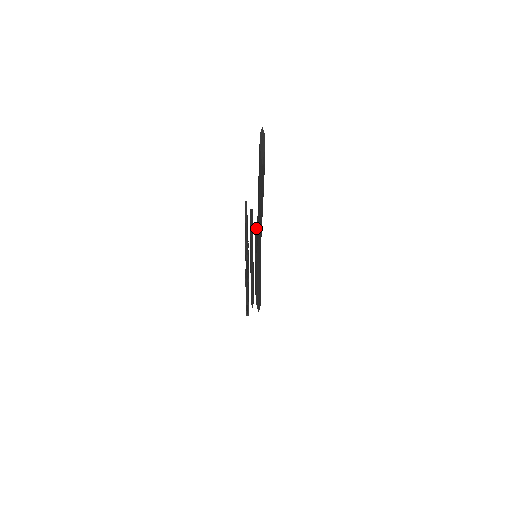
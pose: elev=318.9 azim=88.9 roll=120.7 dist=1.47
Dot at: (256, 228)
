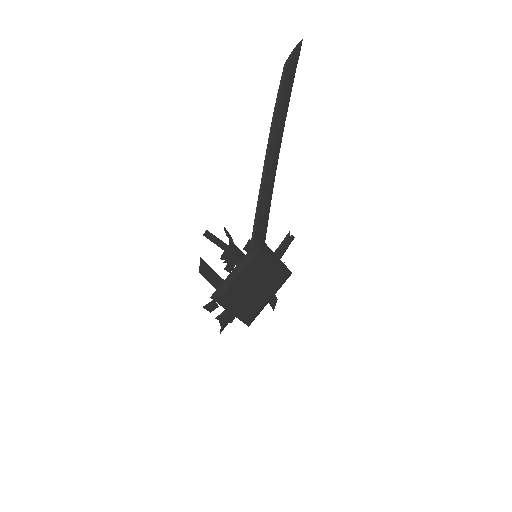
Dot at: (283, 266)
